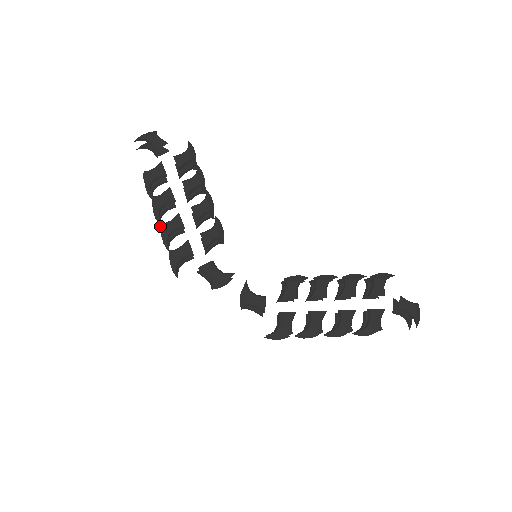
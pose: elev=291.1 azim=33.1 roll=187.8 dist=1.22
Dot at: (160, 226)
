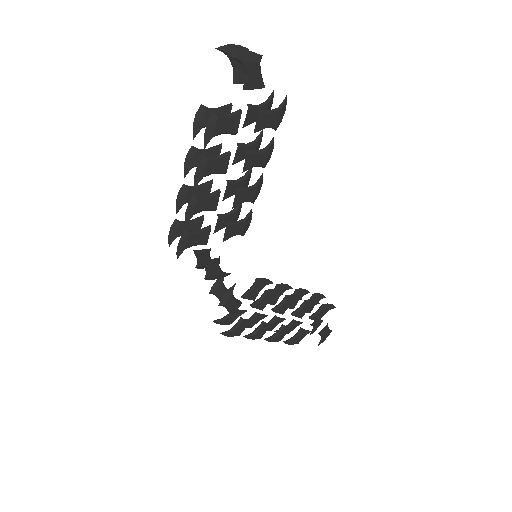
Dot at: (191, 198)
